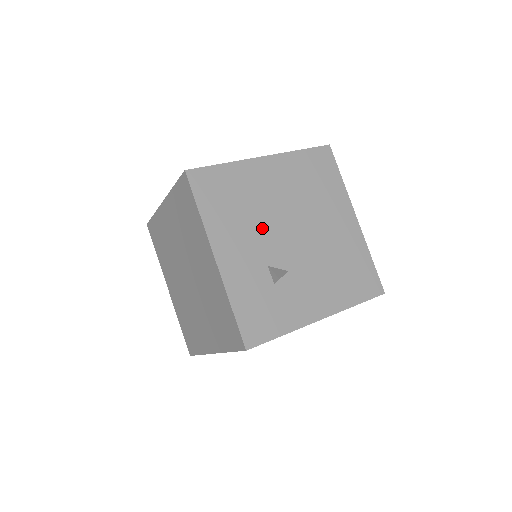
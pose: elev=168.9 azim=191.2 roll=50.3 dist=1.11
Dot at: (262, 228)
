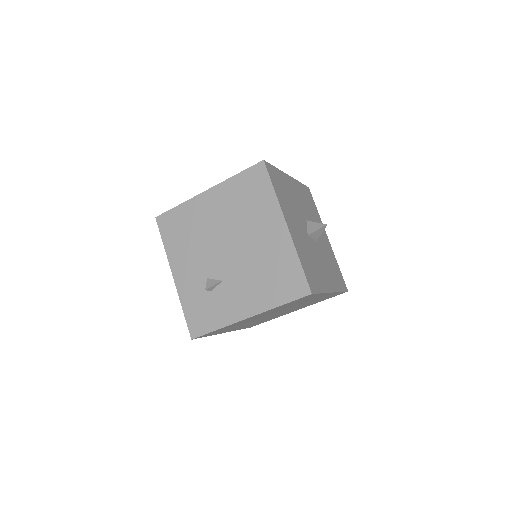
Dot at: (204, 249)
